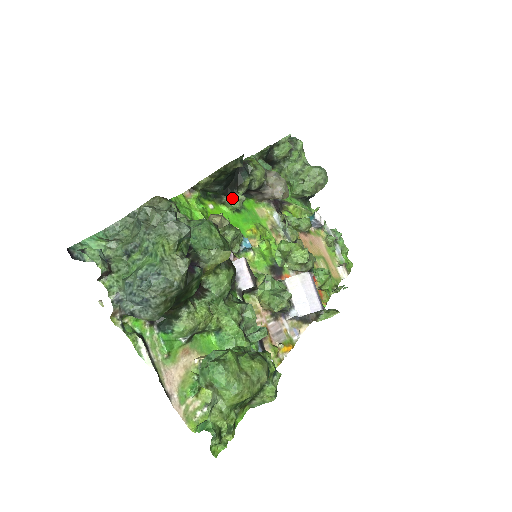
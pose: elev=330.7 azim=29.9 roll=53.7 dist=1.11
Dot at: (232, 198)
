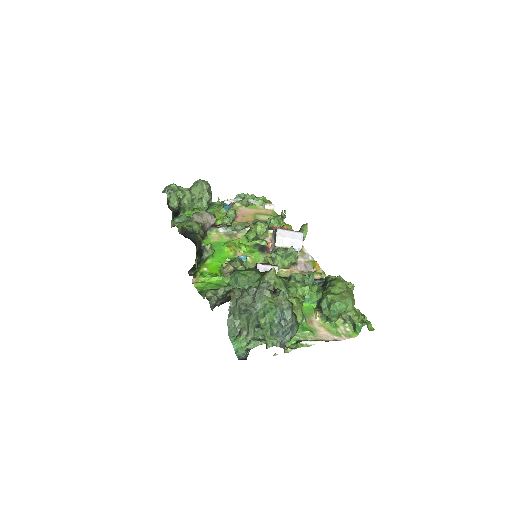
Dot at: (206, 252)
